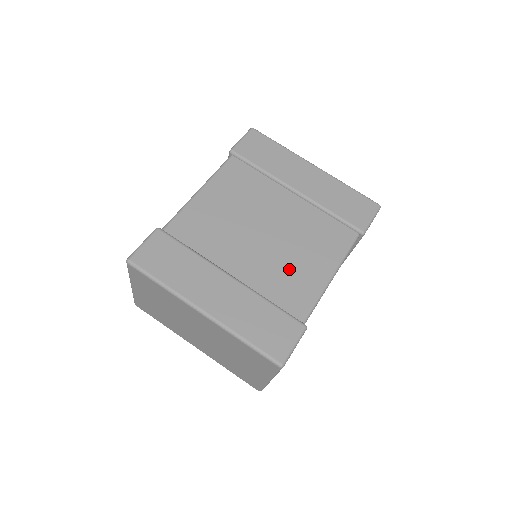
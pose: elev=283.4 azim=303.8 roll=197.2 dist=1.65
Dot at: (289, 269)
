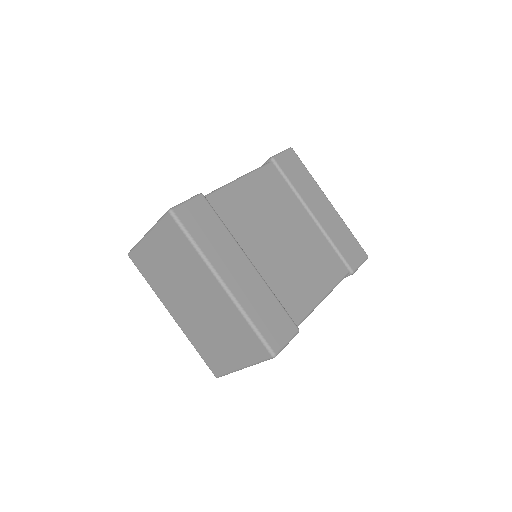
Dot at: (295, 277)
